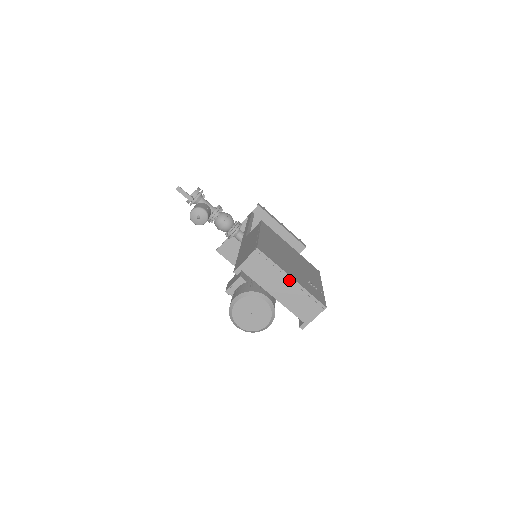
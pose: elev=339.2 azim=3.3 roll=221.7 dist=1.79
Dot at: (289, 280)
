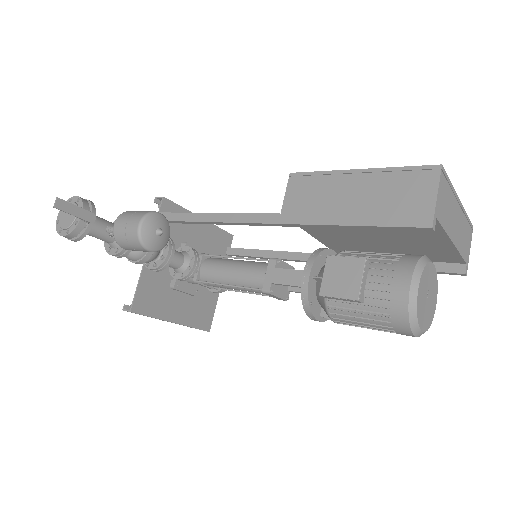
Dot at: (458, 205)
